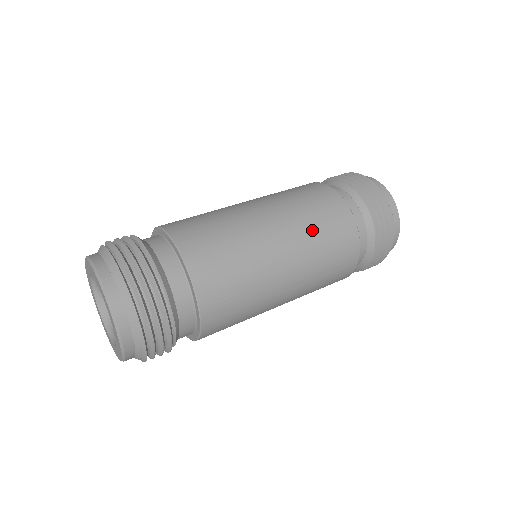
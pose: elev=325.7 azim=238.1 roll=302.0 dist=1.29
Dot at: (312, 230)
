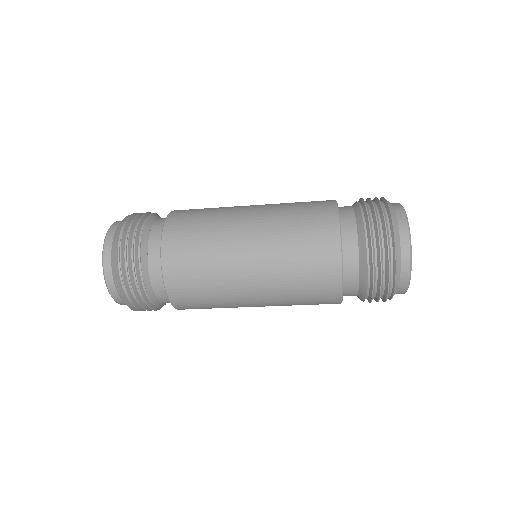
Dot at: (286, 225)
